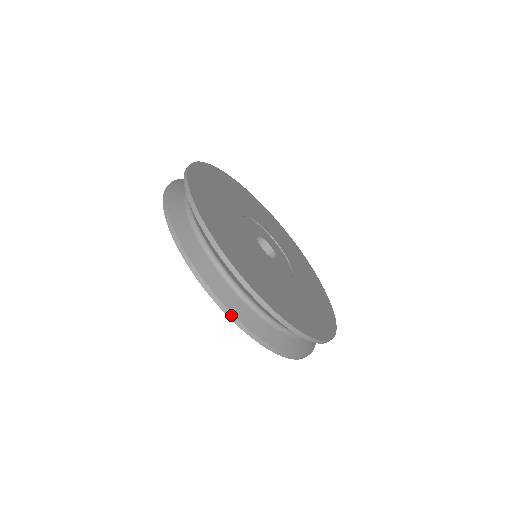
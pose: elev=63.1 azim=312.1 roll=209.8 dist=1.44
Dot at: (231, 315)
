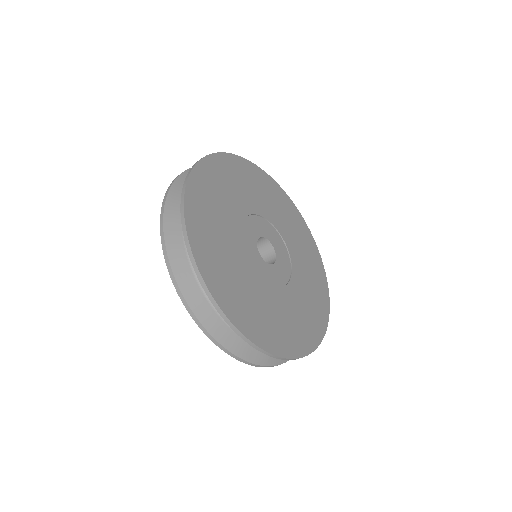
Dot at: (250, 364)
